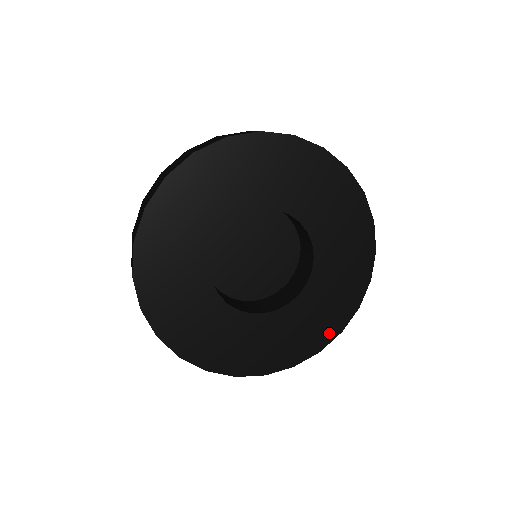
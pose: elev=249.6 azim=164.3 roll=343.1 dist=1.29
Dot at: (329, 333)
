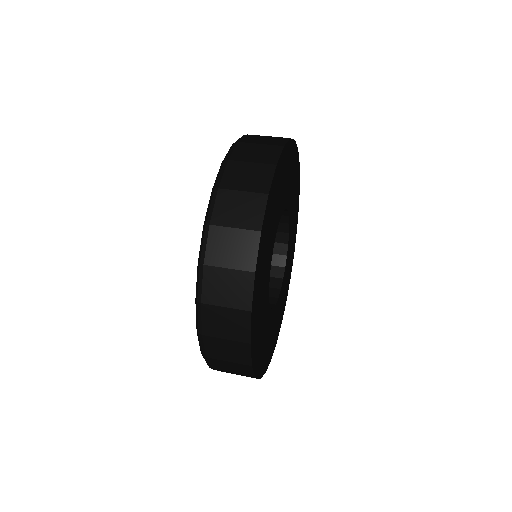
Dot at: (289, 282)
